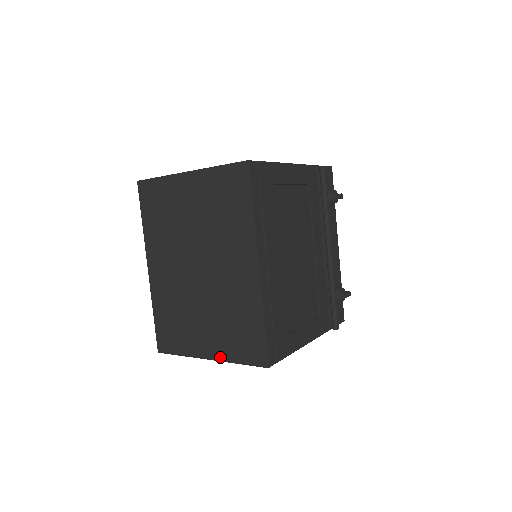
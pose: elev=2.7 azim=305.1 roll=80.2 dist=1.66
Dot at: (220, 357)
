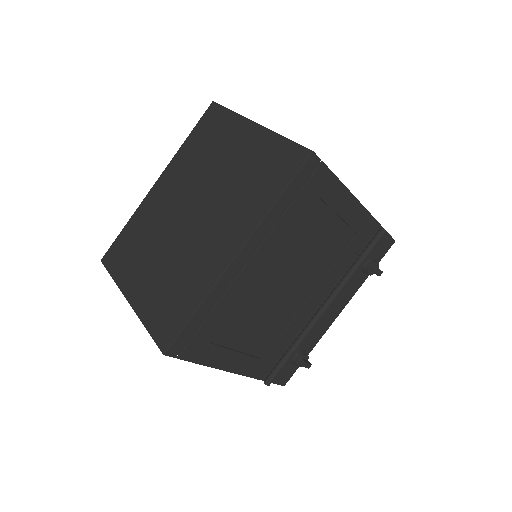
Dot at: (138, 308)
